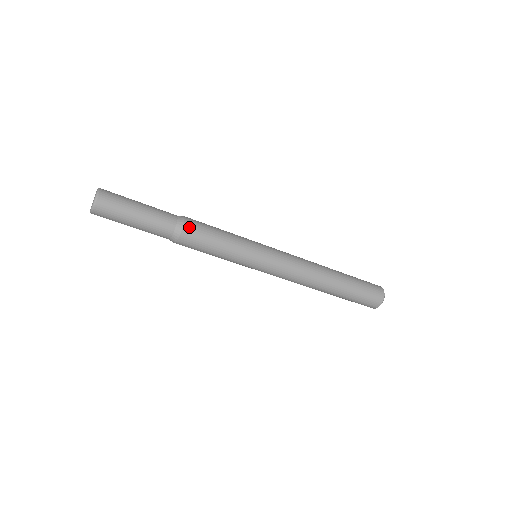
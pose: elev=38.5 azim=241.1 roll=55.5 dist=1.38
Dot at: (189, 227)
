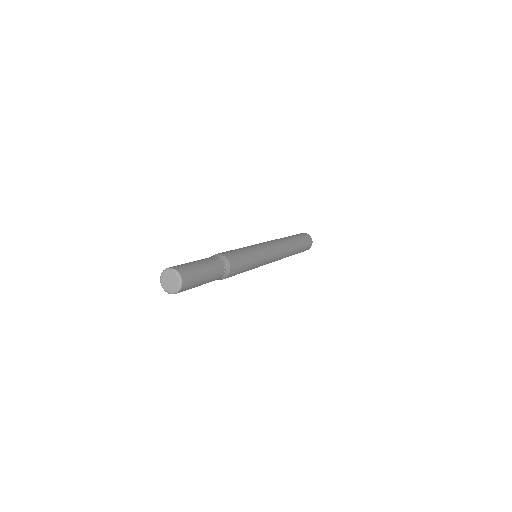
Dot at: (231, 260)
